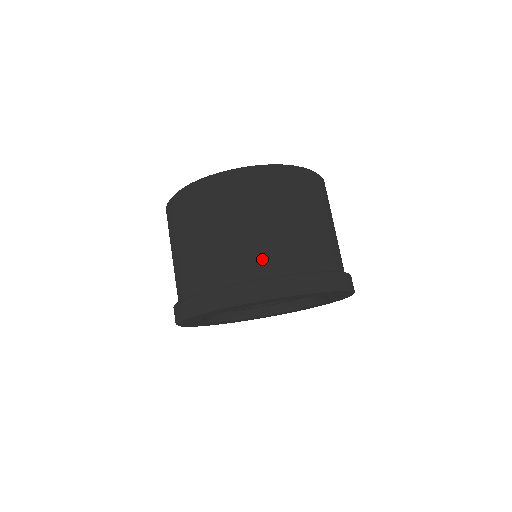
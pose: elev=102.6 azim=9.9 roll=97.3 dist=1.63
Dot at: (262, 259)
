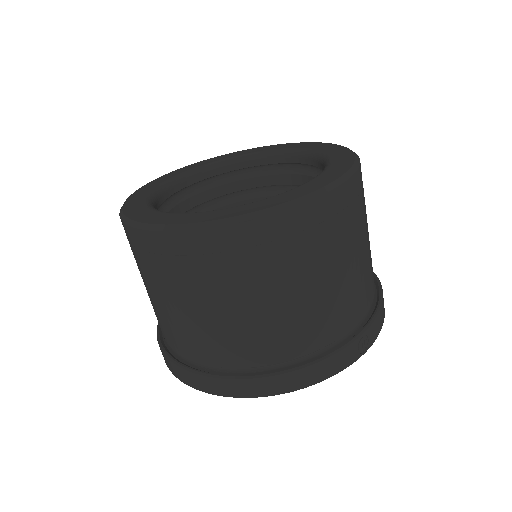
Dot at: (186, 344)
